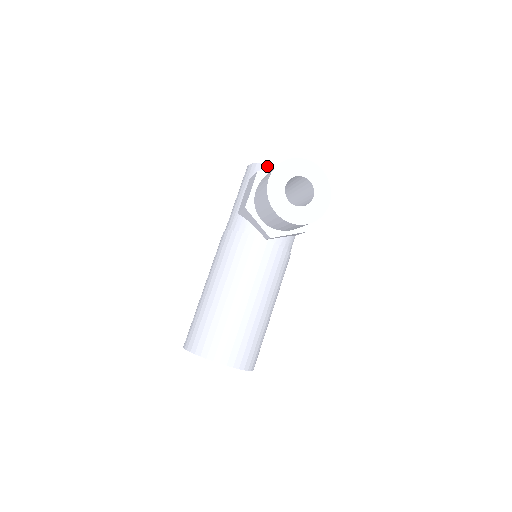
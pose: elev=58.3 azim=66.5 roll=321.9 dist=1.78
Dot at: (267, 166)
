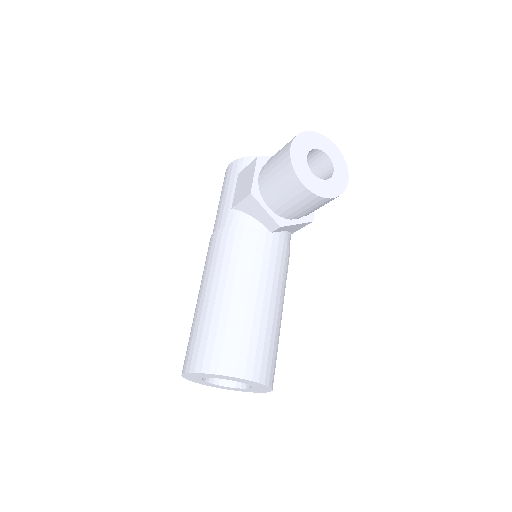
Dot at: occluded
